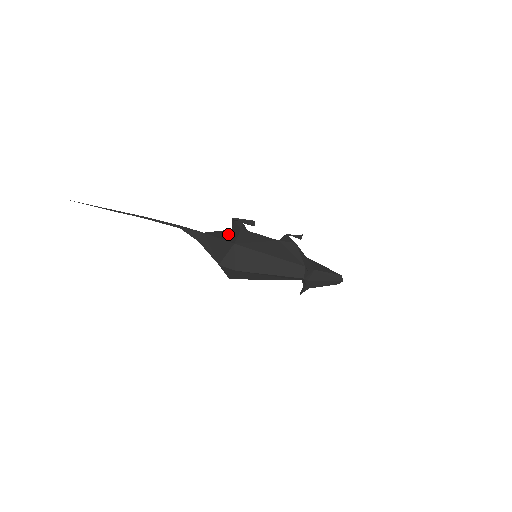
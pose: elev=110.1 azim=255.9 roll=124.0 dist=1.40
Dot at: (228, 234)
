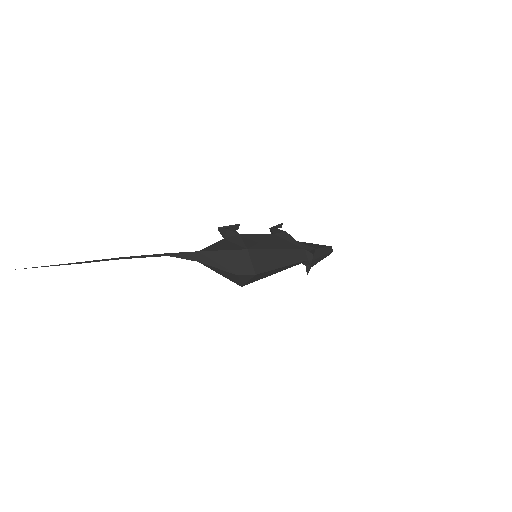
Dot at: (227, 244)
